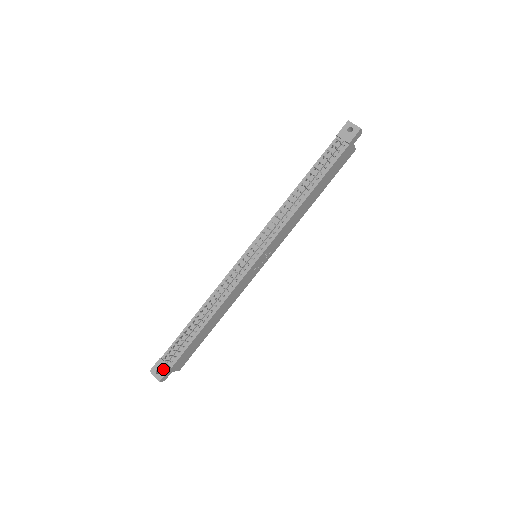
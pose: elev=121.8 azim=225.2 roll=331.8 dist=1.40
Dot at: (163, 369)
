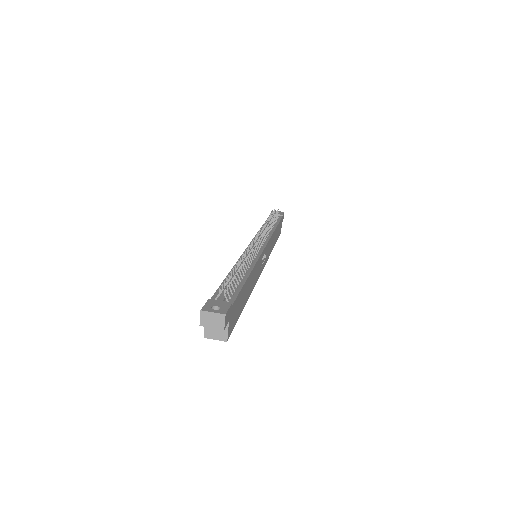
Dot at: (222, 305)
